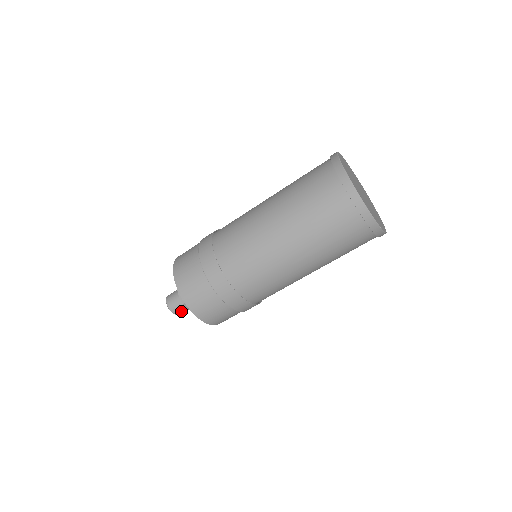
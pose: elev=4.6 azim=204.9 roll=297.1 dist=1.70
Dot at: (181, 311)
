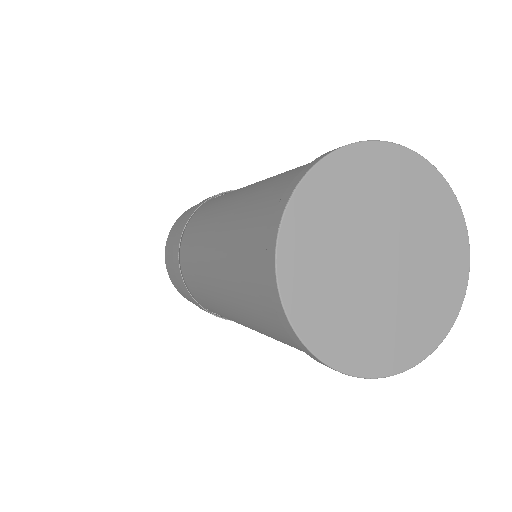
Dot at: occluded
